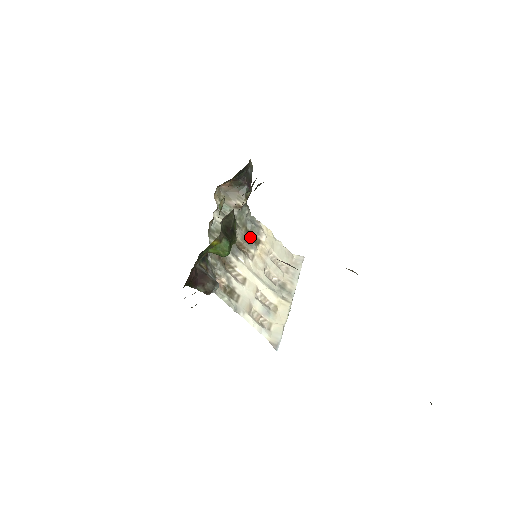
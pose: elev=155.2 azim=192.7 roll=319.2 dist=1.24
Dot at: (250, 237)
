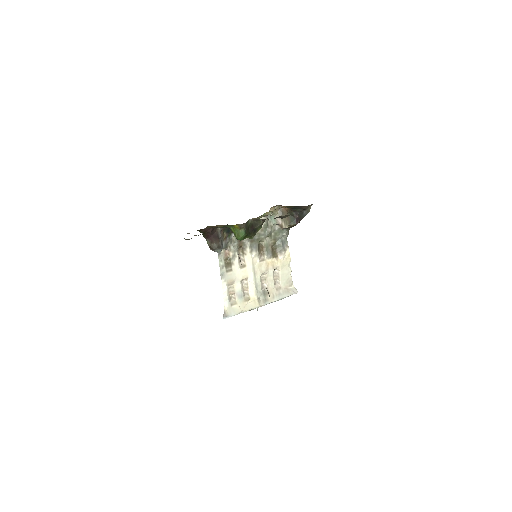
Dot at: (273, 249)
